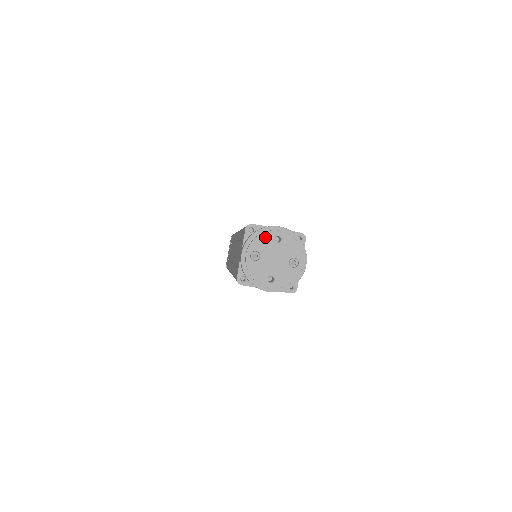
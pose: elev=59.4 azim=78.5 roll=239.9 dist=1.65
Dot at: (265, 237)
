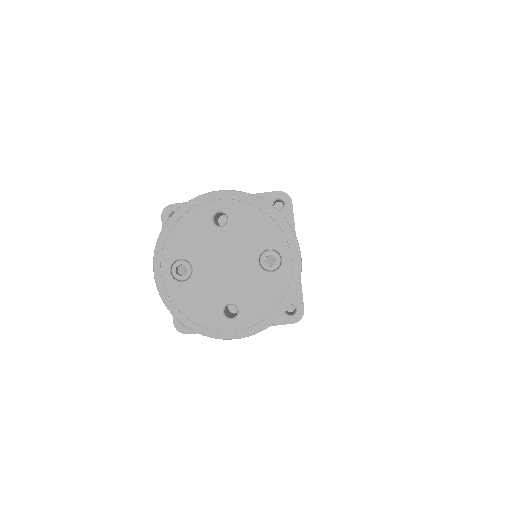
Dot at: (190, 223)
